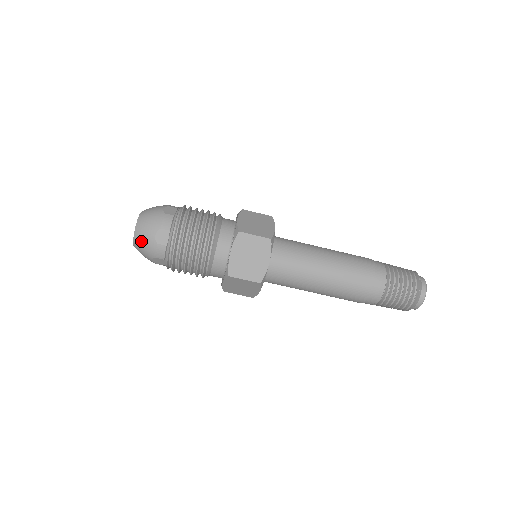
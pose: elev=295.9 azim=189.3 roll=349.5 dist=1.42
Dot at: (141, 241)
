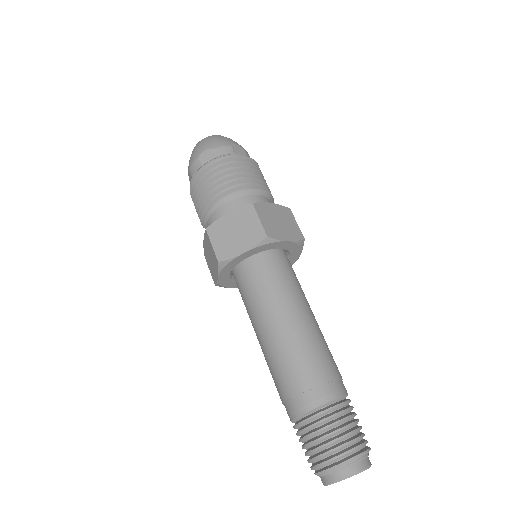
Dot at: (195, 149)
